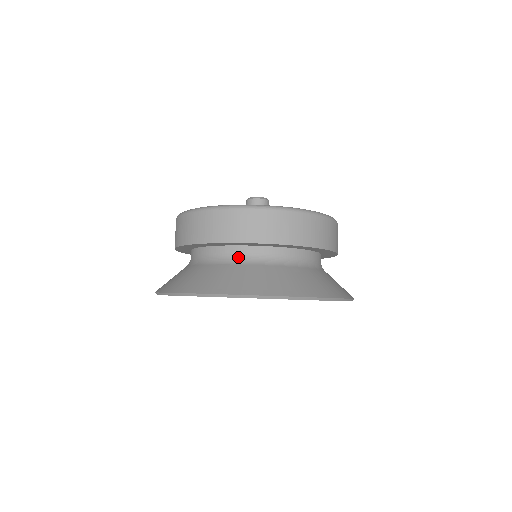
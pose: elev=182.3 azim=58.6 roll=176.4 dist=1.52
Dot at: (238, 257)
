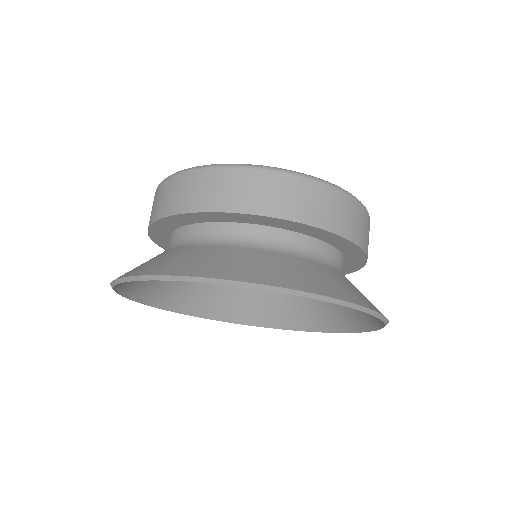
Dot at: (261, 241)
